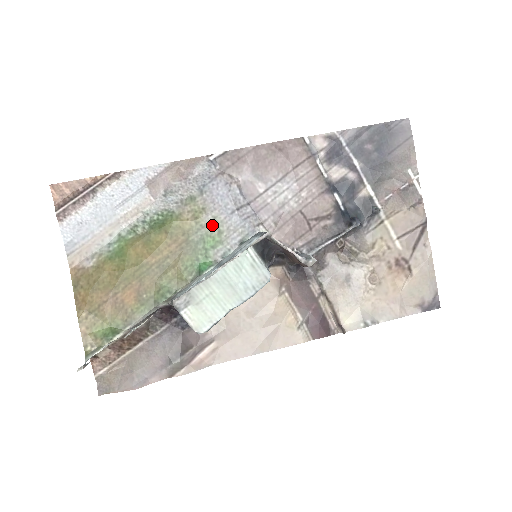
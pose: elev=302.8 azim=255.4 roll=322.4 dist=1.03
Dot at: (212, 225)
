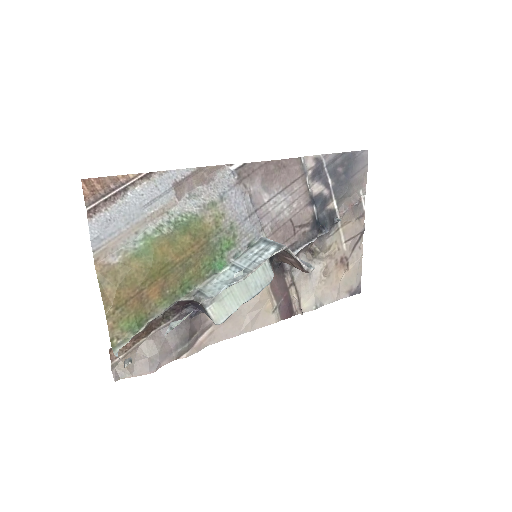
Dot at: (229, 230)
